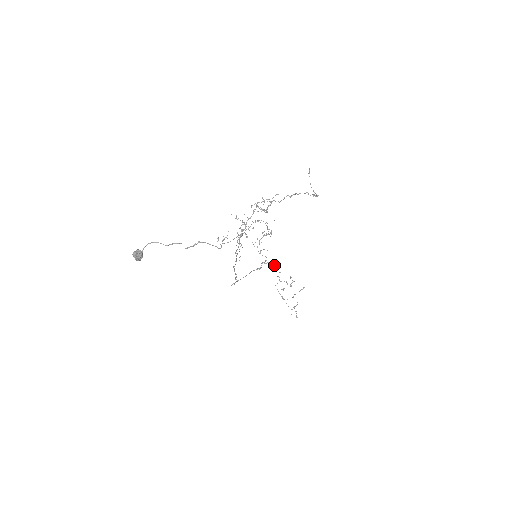
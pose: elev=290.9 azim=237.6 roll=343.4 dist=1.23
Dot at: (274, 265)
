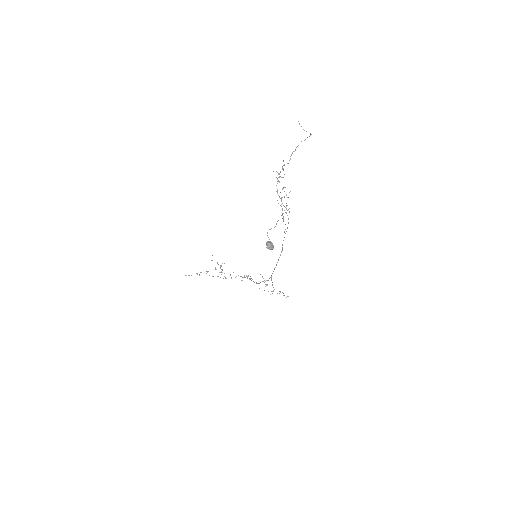
Dot at: (247, 276)
